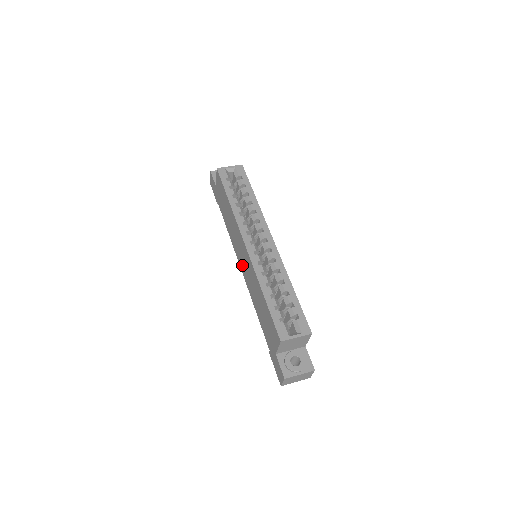
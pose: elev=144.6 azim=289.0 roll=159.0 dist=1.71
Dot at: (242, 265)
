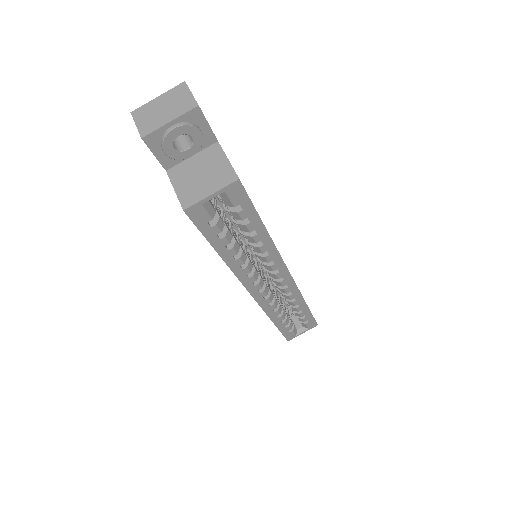
Dot at: occluded
